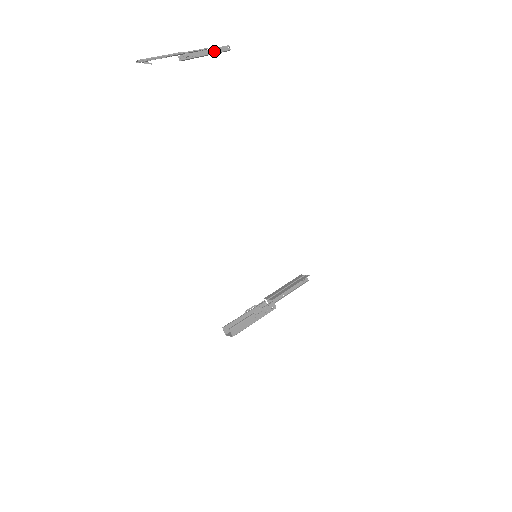
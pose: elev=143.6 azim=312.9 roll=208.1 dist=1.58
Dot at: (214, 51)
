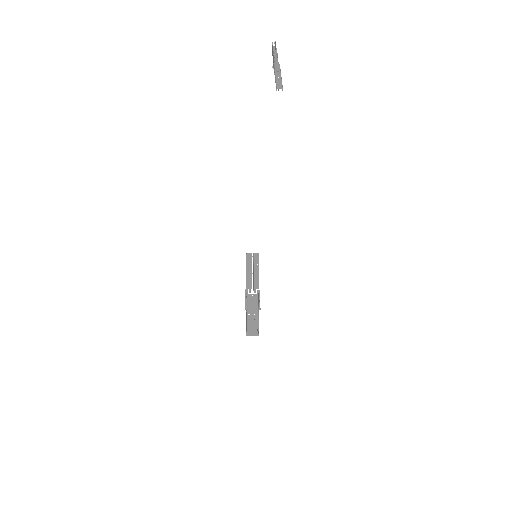
Dot at: occluded
